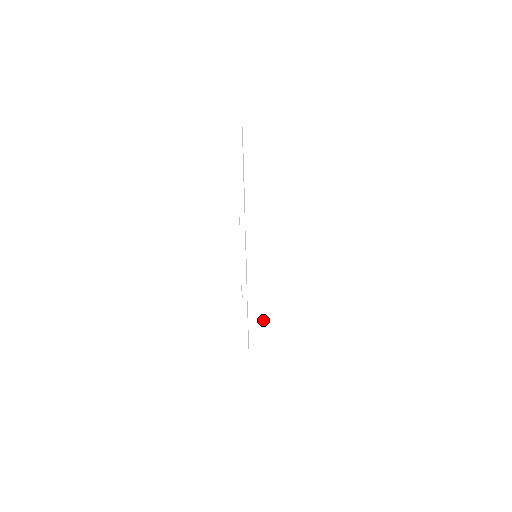
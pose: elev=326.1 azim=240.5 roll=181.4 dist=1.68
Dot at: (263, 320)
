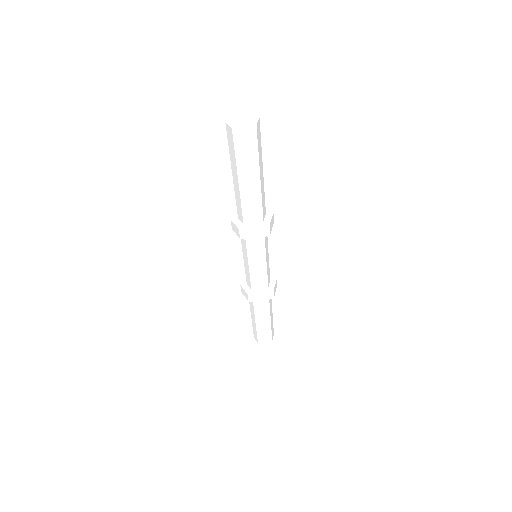
Dot at: (270, 311)
